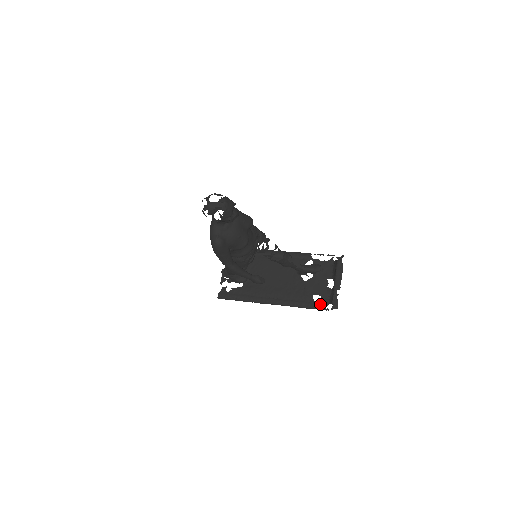
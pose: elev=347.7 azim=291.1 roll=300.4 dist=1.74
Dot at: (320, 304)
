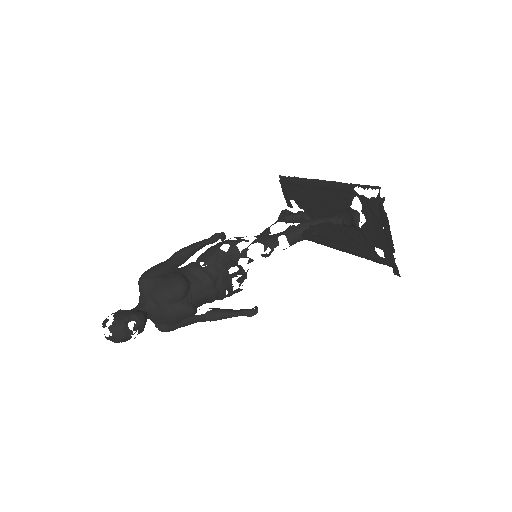
Dot at: (385, 261)
